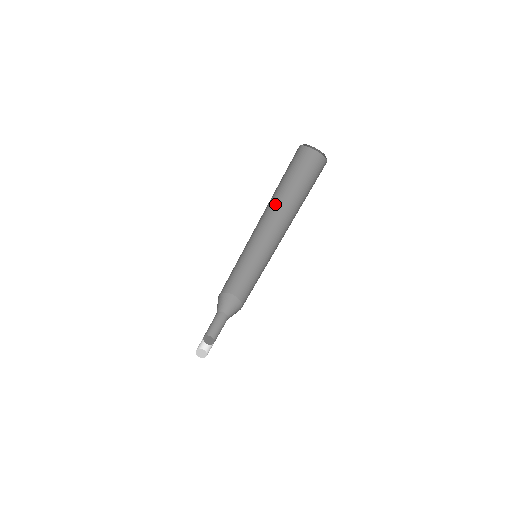
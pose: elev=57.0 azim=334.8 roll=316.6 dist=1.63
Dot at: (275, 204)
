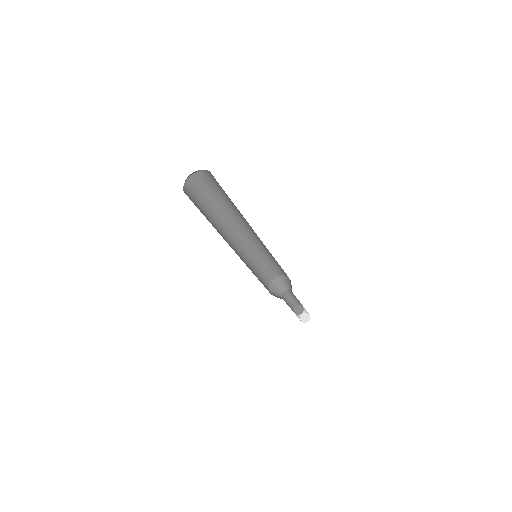
Dot at: (236, 214)
